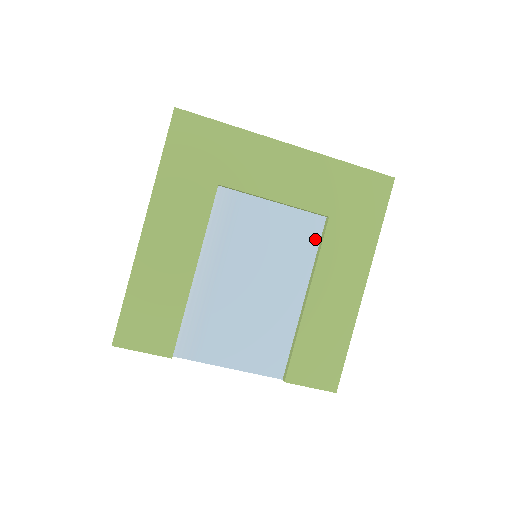
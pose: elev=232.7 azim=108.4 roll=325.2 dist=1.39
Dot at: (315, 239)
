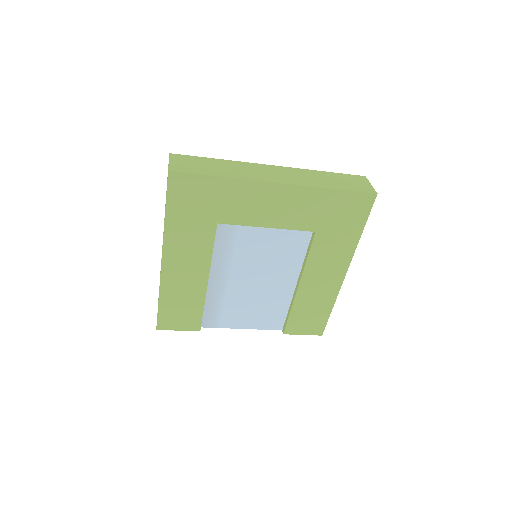
Dot at: (304, 245)
